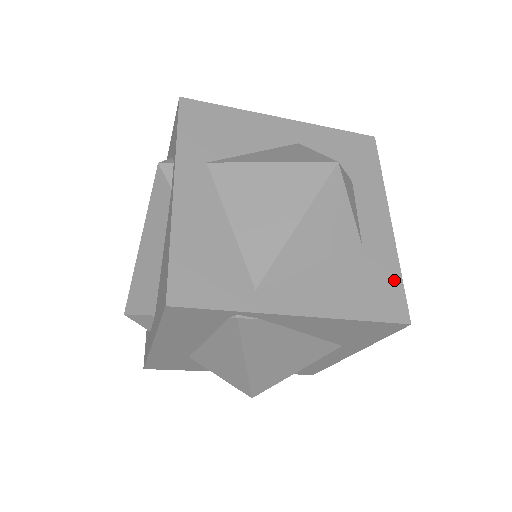
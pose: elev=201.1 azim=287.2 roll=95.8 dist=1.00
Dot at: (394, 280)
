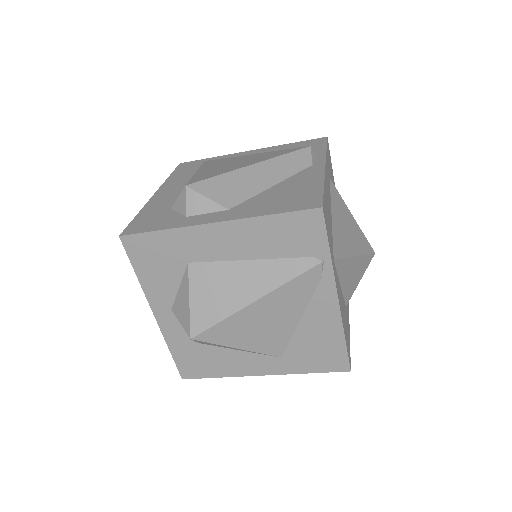
Dot at: (349, 341)
